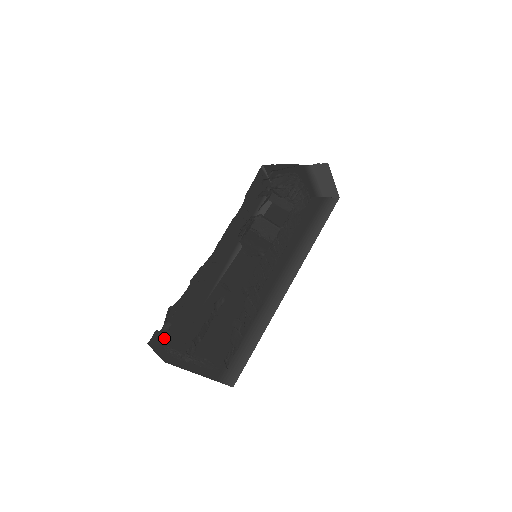
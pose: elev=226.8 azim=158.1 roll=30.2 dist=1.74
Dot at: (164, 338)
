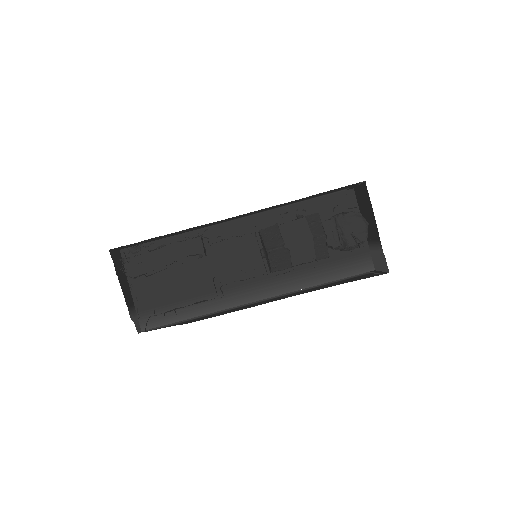
Dot at: (129, 245)
